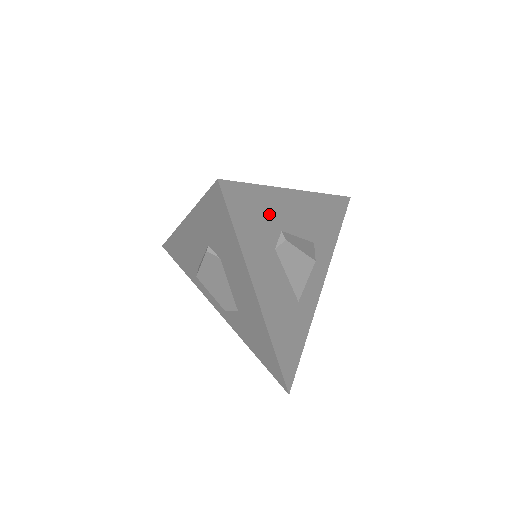
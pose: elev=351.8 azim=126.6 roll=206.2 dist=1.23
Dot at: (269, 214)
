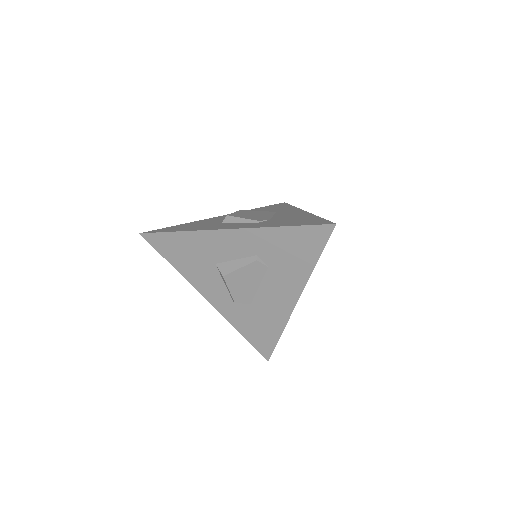
Dot at: occluded
